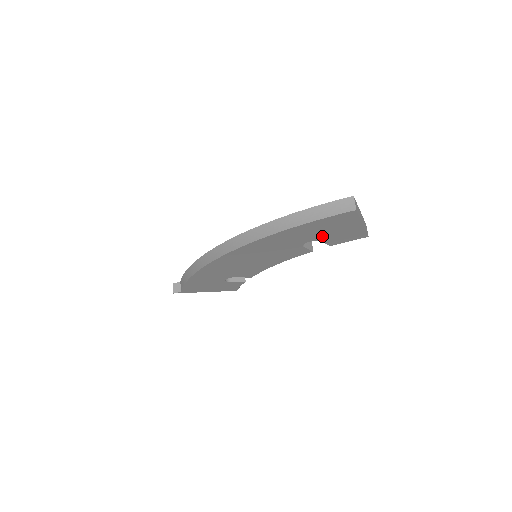
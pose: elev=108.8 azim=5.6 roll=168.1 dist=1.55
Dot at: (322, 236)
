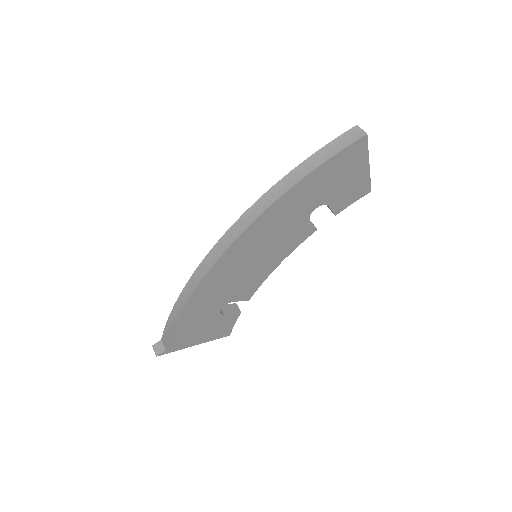
Dot at: (330, 194)
